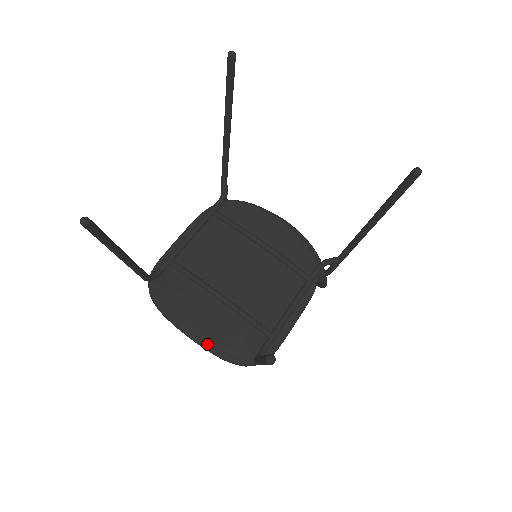
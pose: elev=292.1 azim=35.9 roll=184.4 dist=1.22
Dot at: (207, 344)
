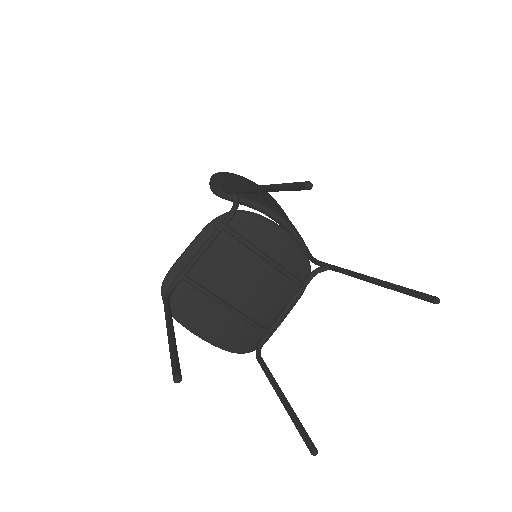
Dot at: (217, 344)
